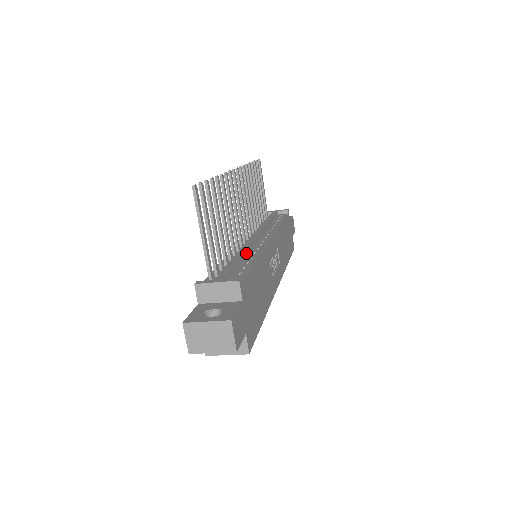
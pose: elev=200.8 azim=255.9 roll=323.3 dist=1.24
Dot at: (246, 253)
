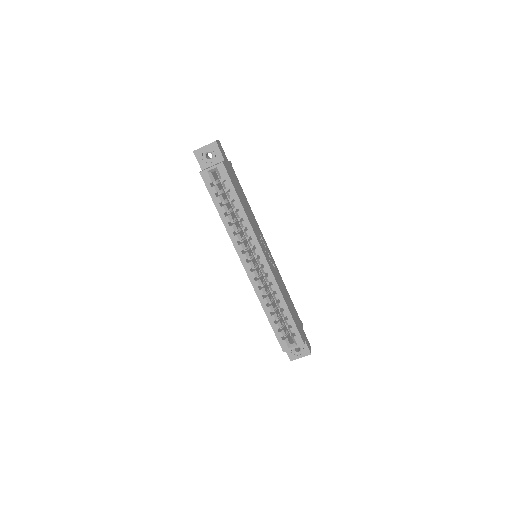
Dot at: occluded
